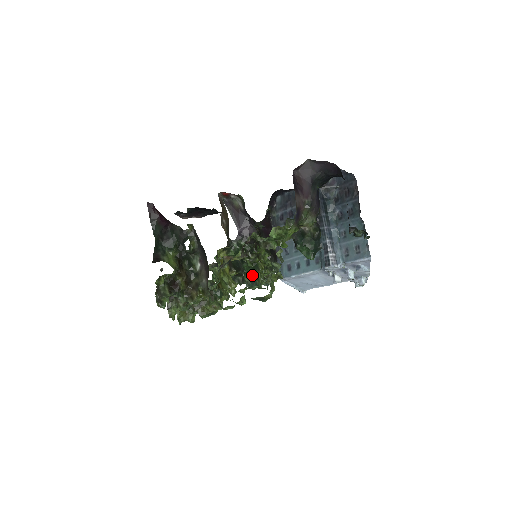
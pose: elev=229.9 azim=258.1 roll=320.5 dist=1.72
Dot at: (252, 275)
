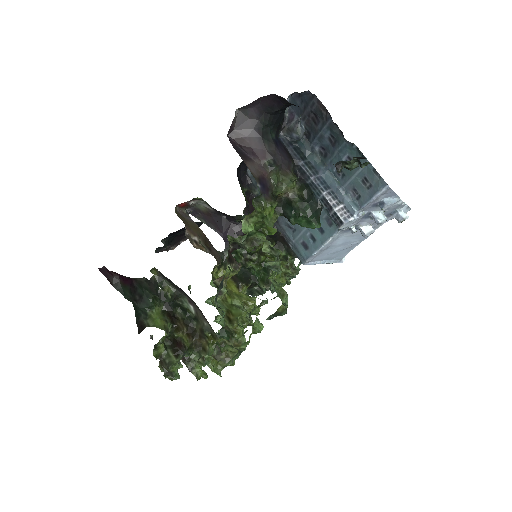
Dot at: occluded
